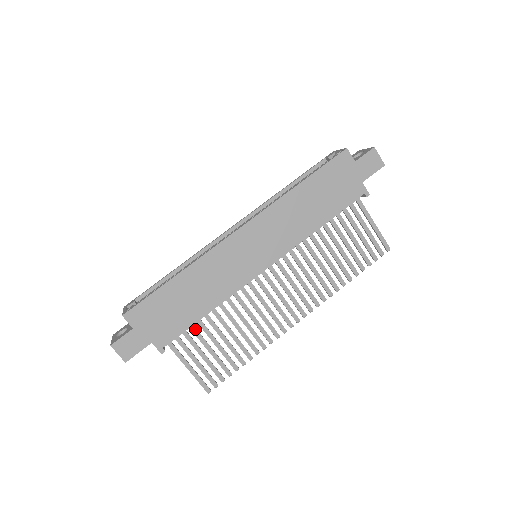
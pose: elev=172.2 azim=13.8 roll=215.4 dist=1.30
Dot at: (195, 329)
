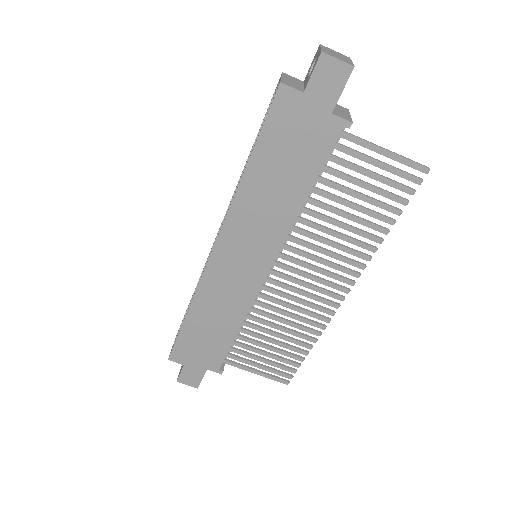
Dot at: (239, 344)
